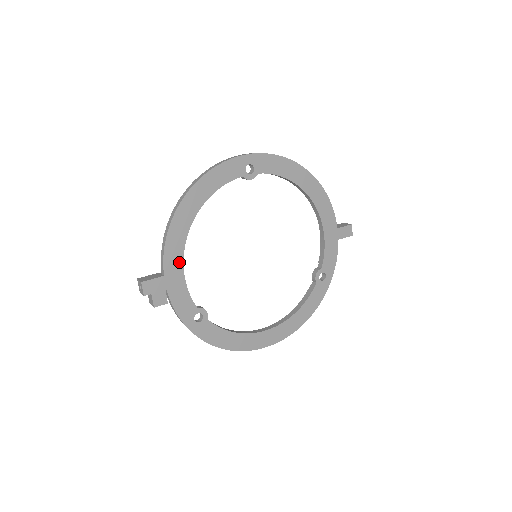
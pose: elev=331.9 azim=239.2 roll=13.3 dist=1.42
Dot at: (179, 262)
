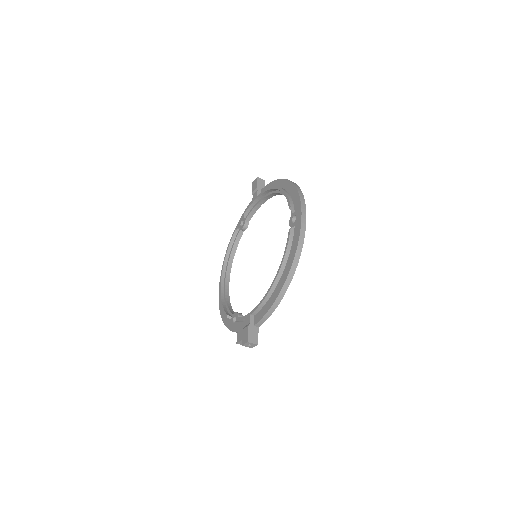
Dot at: occluded
